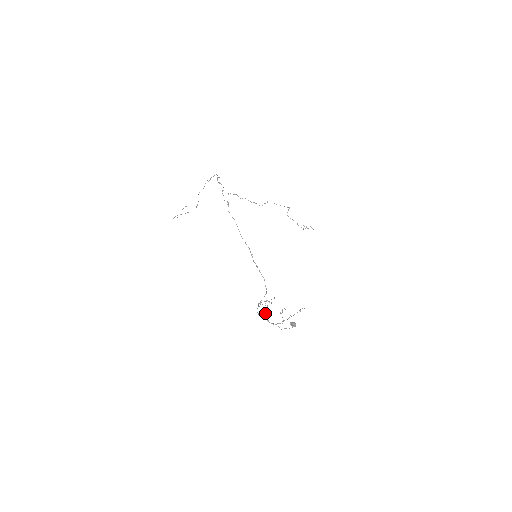
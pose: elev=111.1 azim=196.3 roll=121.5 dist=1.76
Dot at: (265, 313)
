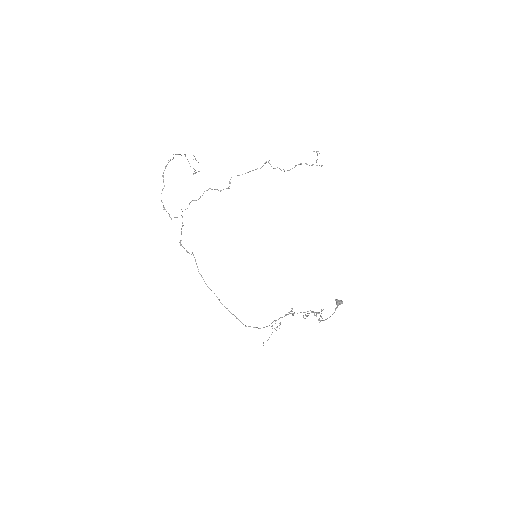
Dot at: (292, 314)
